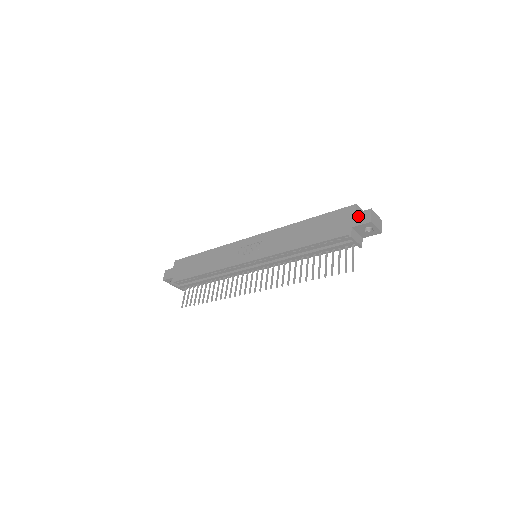
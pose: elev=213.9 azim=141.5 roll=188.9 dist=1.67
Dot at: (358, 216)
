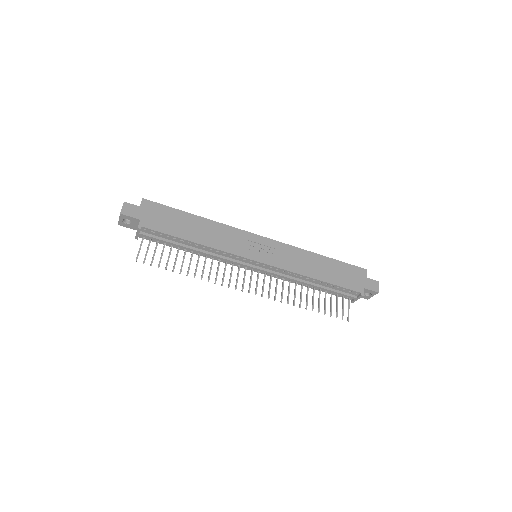
Dot at: (369, 281)
